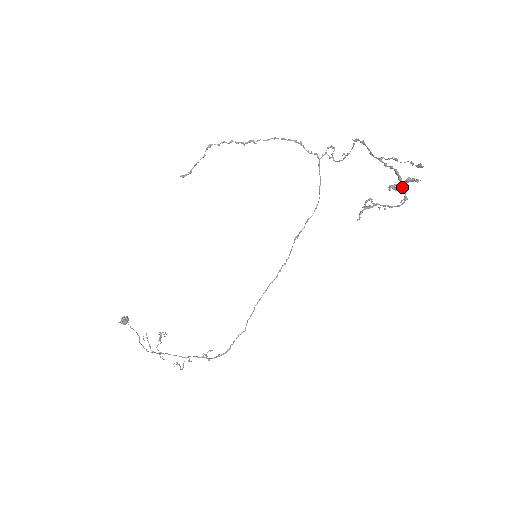
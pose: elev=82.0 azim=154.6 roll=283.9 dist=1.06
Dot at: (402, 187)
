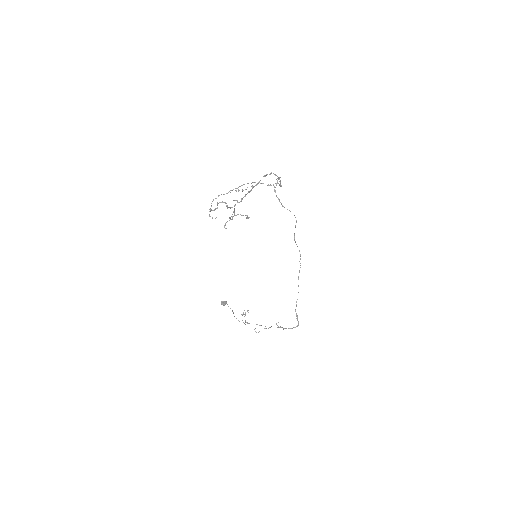
Dot at: occluded
